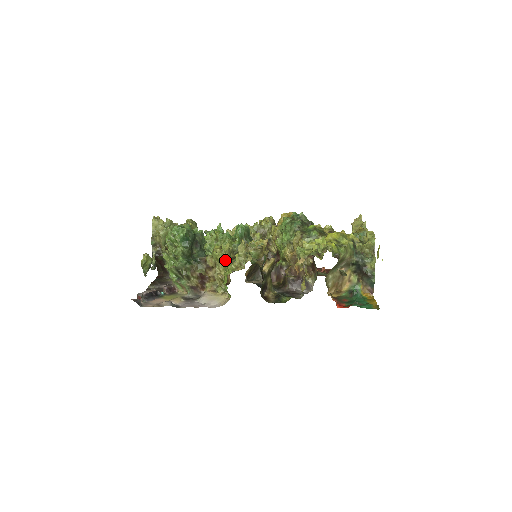
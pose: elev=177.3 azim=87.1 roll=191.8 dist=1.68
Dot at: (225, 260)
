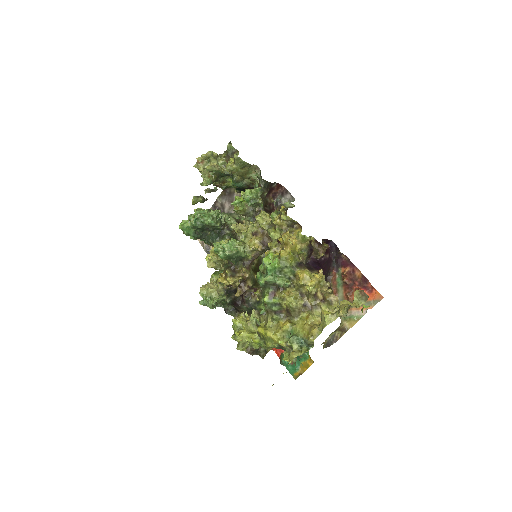
Dot at: (213, 267)
